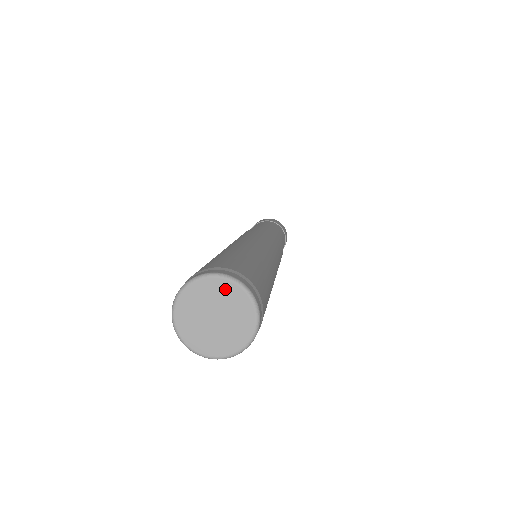
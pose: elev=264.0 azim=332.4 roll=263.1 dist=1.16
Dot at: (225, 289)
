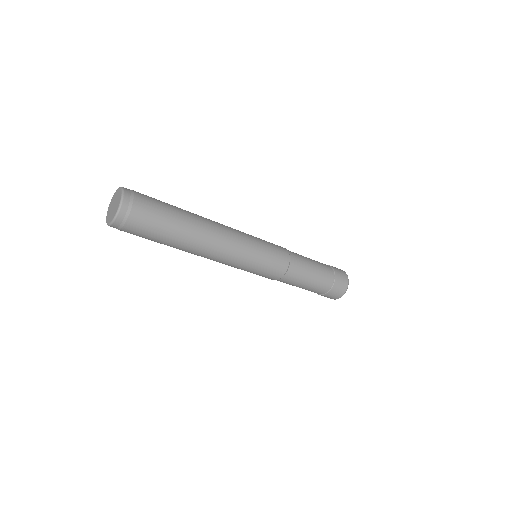
Dot at: (119, 198)
